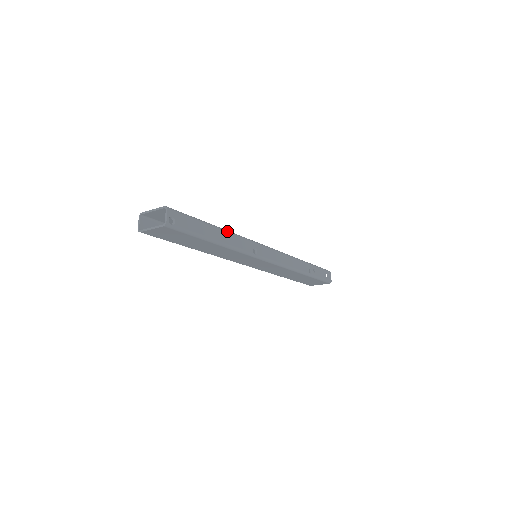
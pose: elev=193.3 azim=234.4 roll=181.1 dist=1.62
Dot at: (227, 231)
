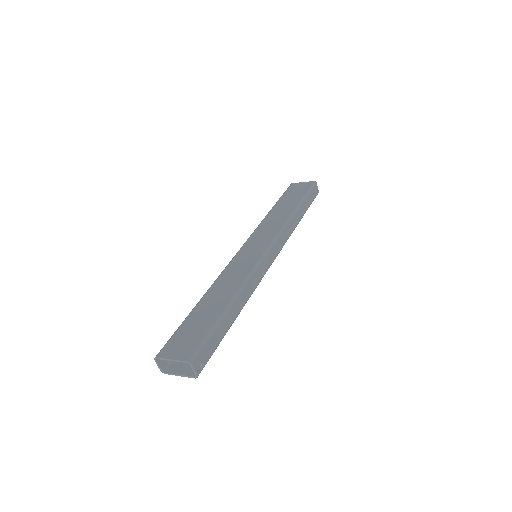
Dot at: (237, 296)
